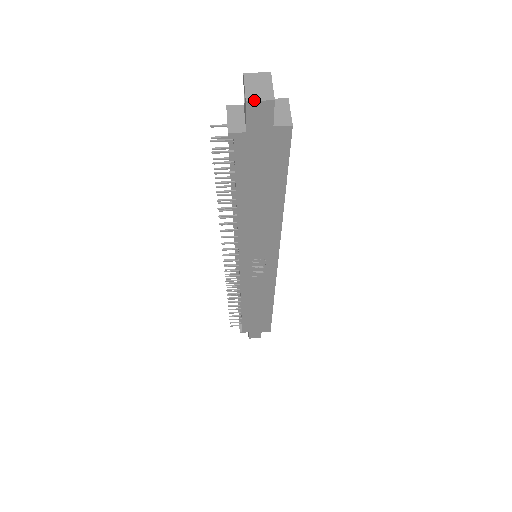
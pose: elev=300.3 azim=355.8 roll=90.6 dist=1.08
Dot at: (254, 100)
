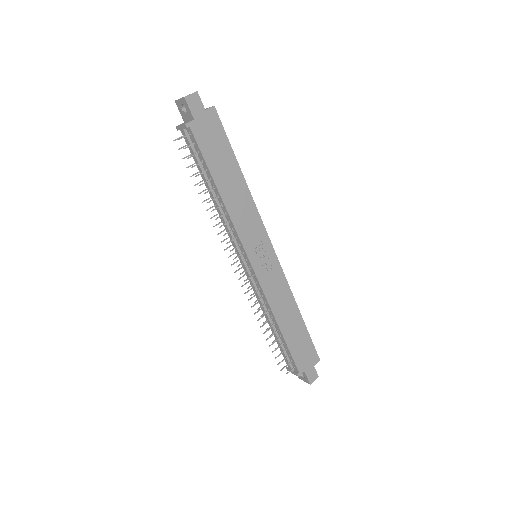
Dot at: (188, 95)
